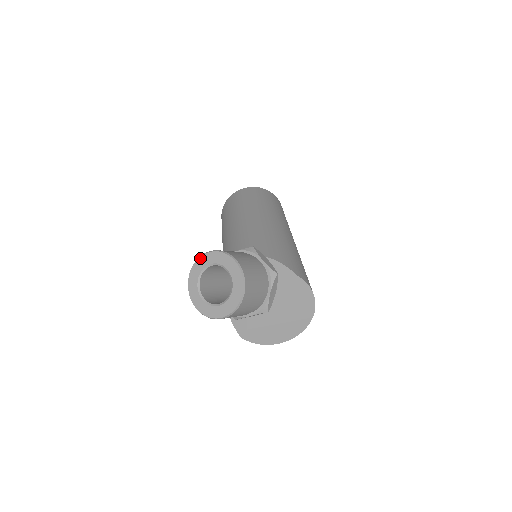
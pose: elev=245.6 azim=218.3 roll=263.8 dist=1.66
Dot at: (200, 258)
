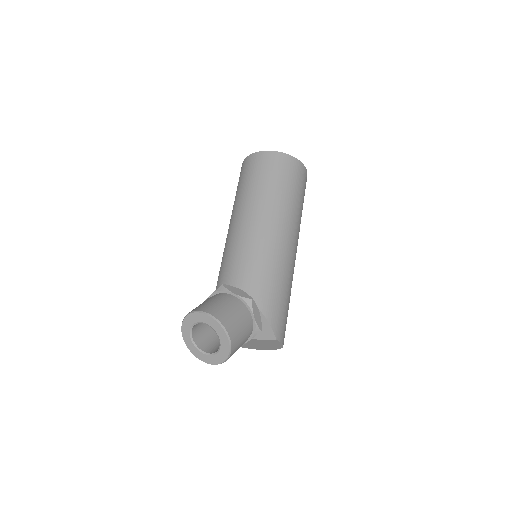
Dot at: (201, 314)
